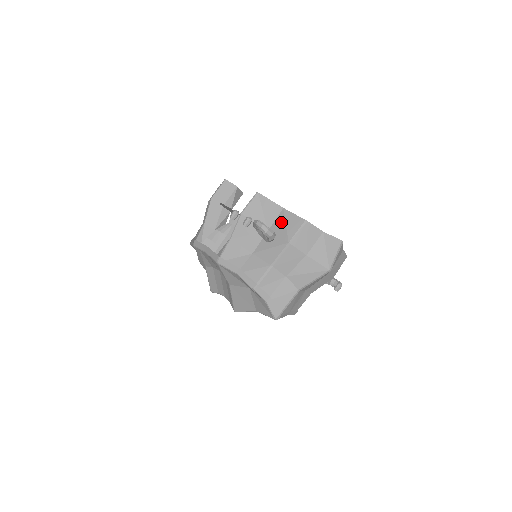
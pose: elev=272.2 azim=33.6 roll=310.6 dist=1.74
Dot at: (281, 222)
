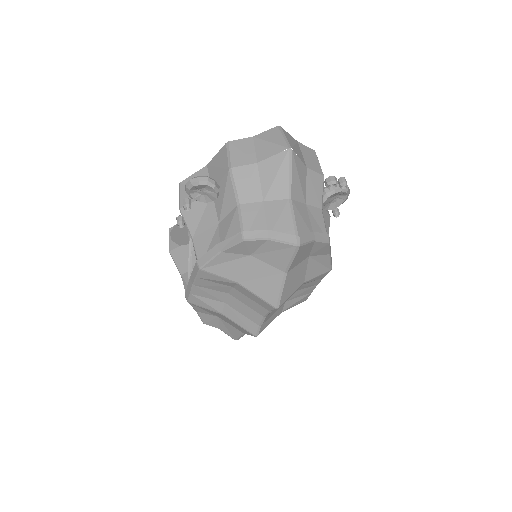
Dot at: (213, 172)
